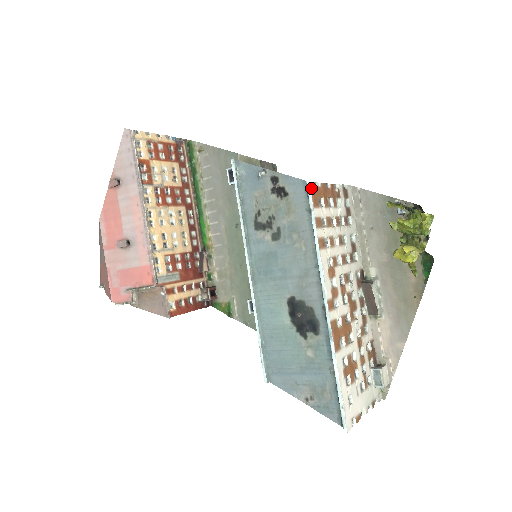
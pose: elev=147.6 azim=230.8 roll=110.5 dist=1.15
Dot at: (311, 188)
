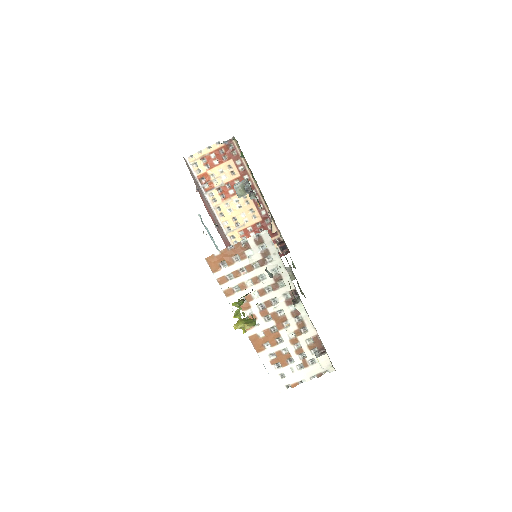
Dot at: (208, 261)
